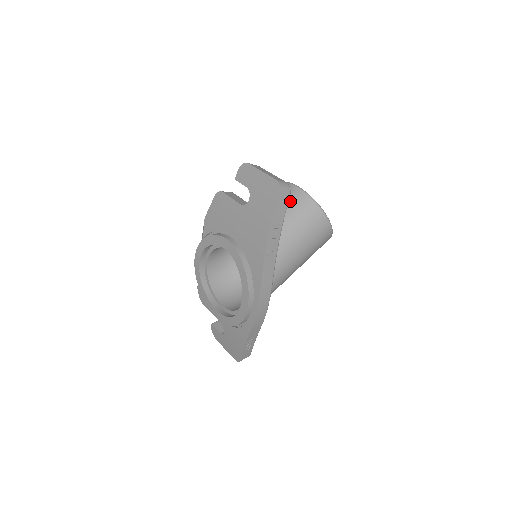
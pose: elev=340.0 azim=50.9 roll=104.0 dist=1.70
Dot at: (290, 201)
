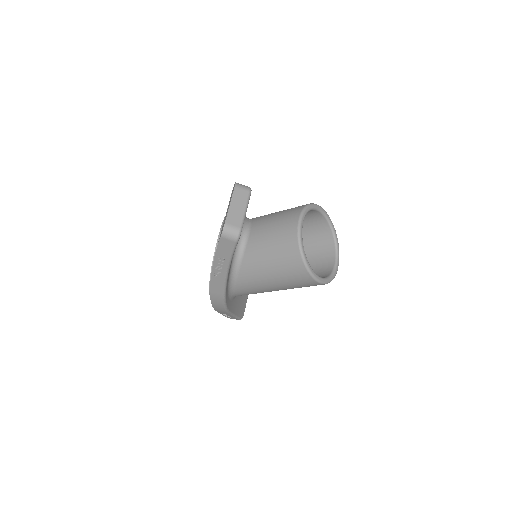
Dot at: (281, 234)
